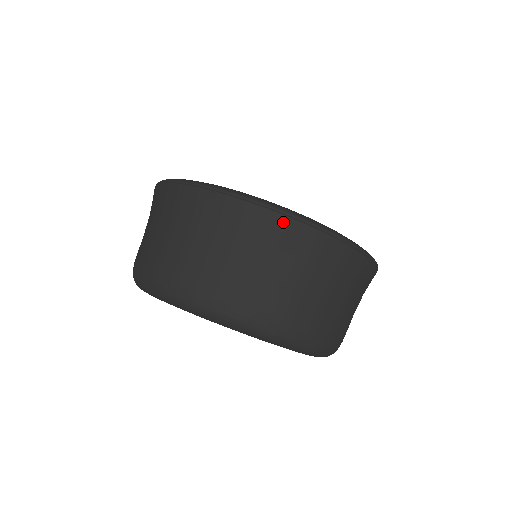
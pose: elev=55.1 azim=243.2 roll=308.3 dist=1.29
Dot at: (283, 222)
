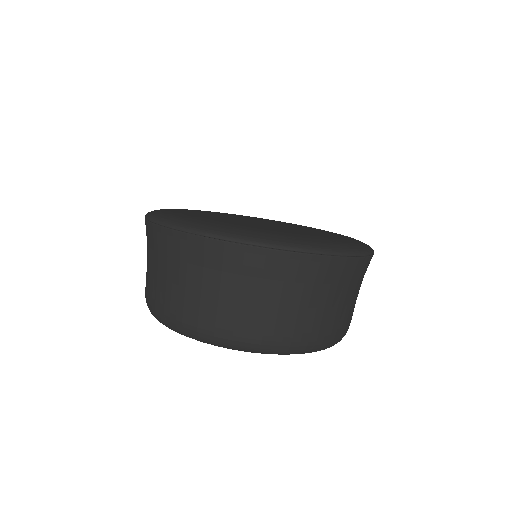
Dot at: (241, 251)
